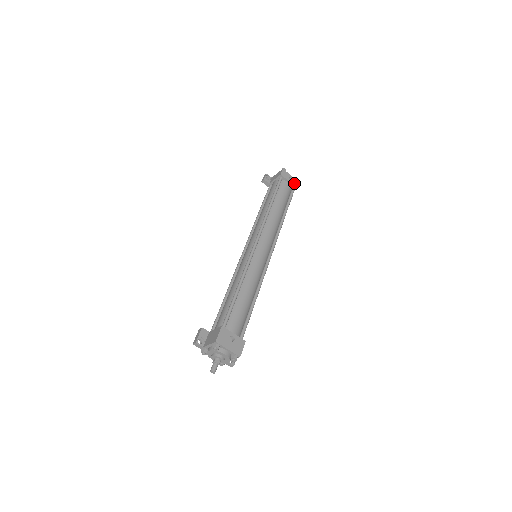
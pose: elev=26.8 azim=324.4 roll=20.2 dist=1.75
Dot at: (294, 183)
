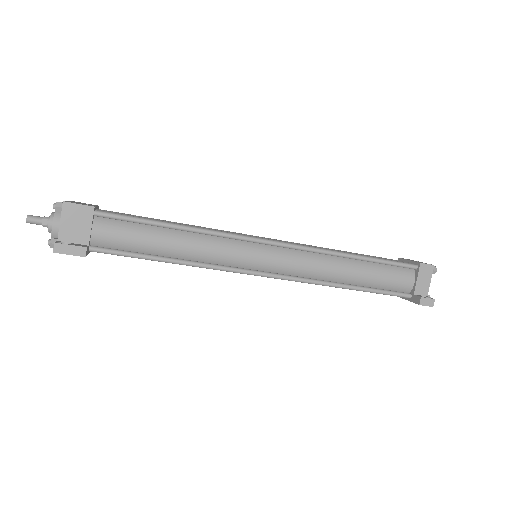
Dot at: occluded
